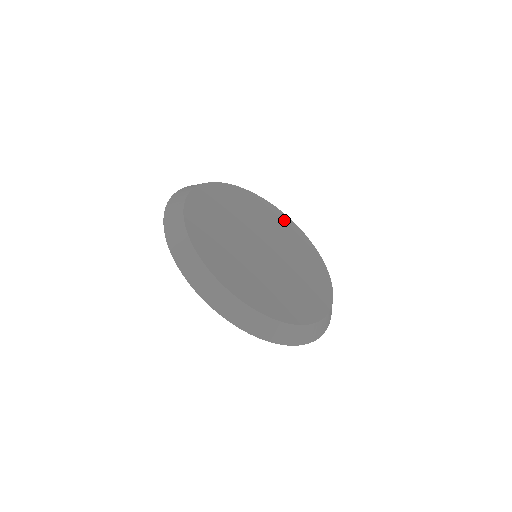
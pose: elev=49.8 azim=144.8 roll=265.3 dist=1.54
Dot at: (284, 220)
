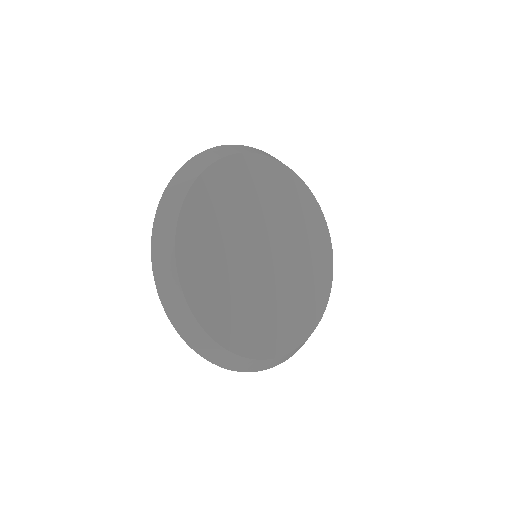
Dot at: (276, 174)
